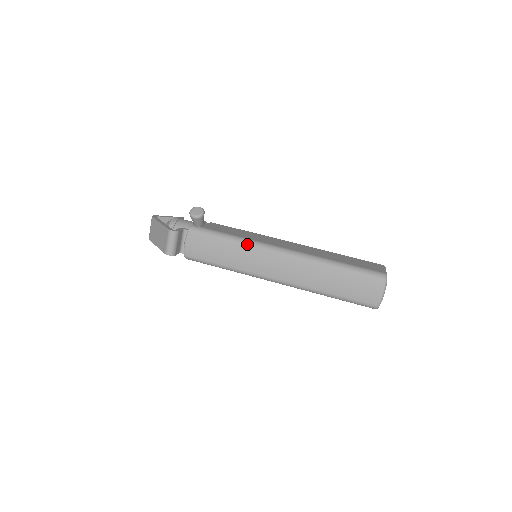
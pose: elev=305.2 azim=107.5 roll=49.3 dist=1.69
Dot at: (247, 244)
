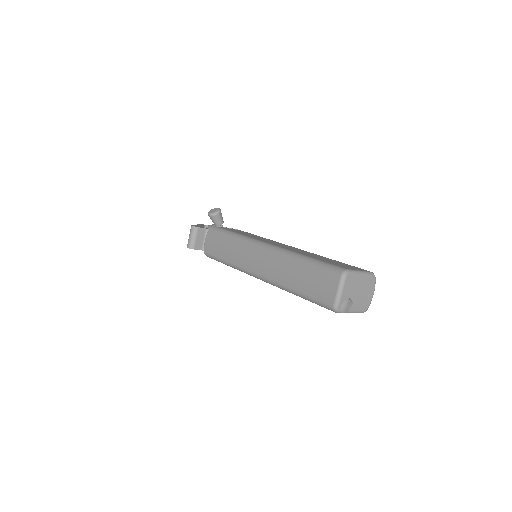
Dot at: (242, 239)
